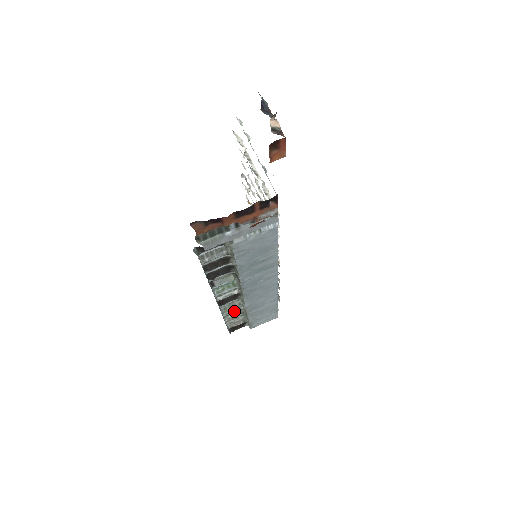
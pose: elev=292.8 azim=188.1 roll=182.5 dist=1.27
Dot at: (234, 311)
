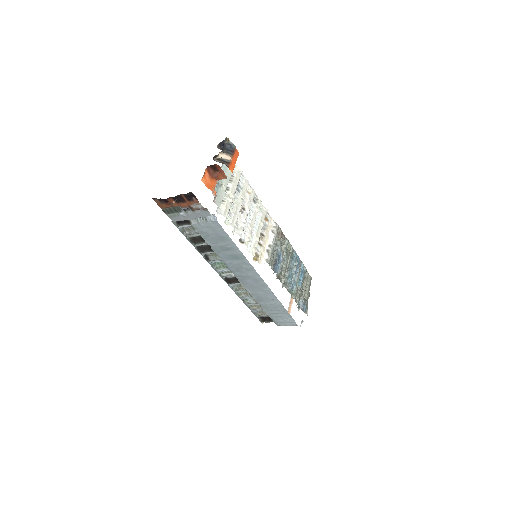
Dot at: (248, 296)
